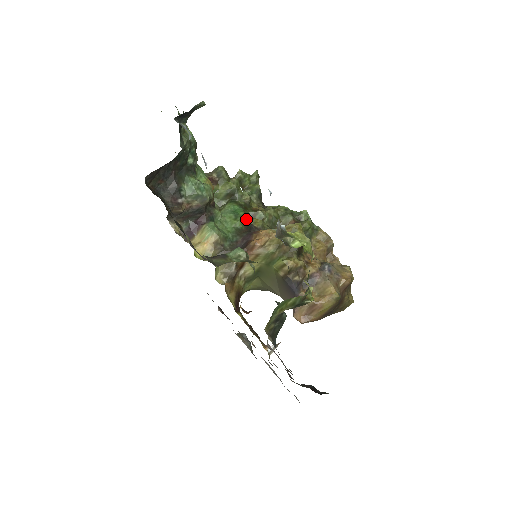
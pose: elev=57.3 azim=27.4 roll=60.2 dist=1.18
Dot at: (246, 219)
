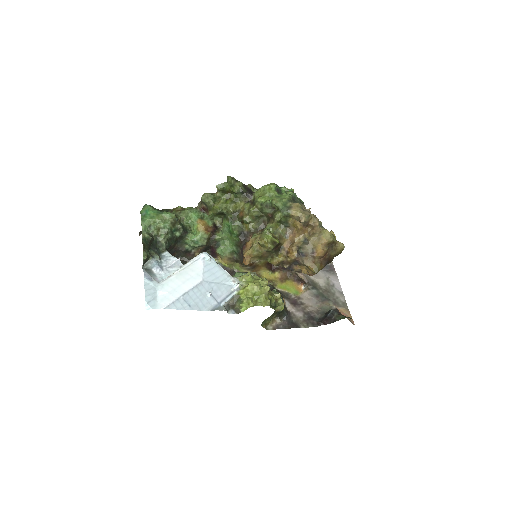
Dot at: (237, 233)
